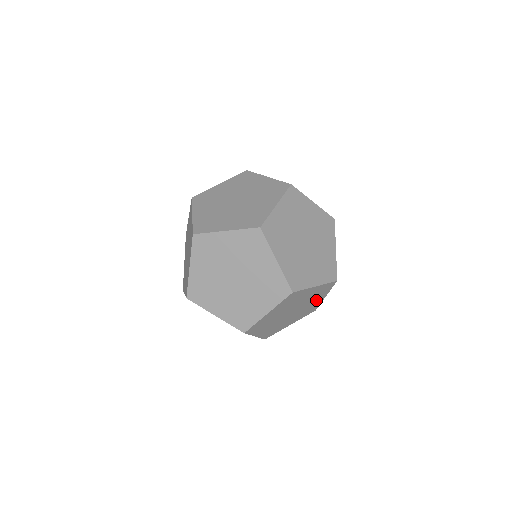
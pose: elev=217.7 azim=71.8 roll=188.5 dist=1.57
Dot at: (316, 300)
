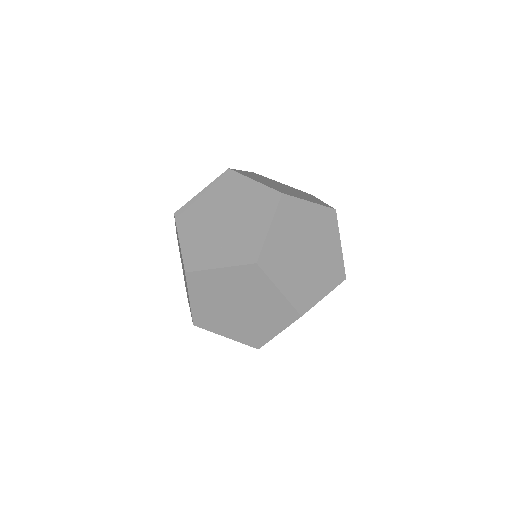
Dot at: occluded
